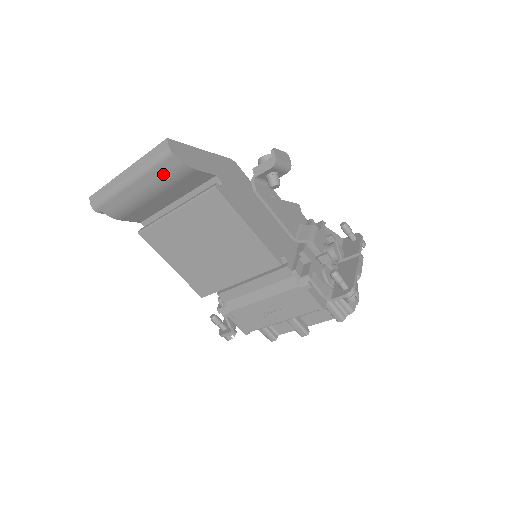
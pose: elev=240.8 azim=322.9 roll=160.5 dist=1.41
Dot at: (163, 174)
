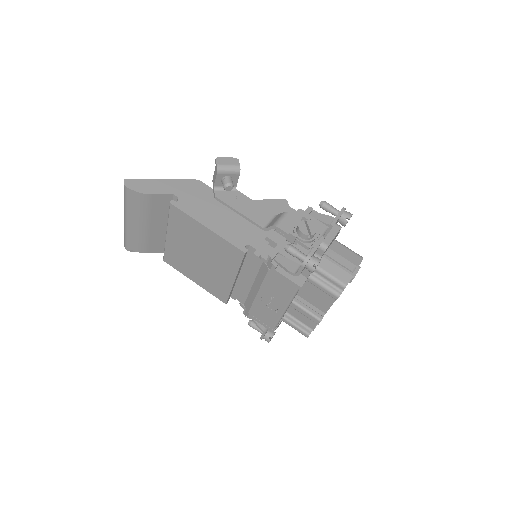
Dot at: (135, 206)
